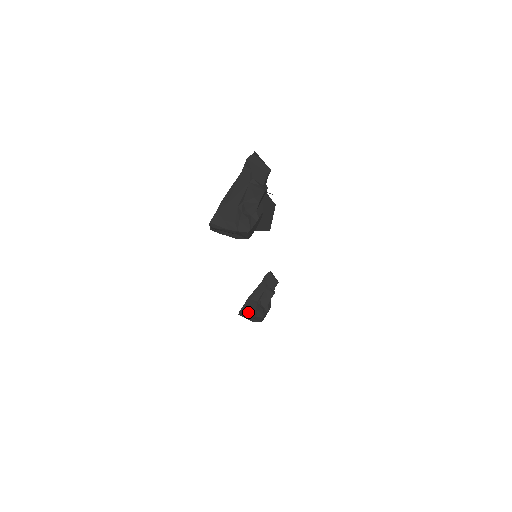
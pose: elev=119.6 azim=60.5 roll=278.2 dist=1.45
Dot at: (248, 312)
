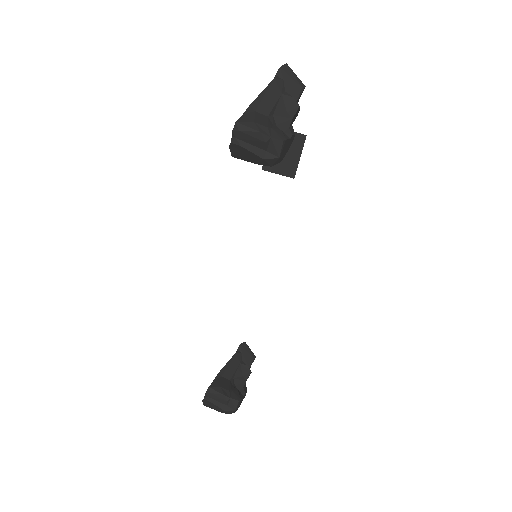
Dot at: (219, 391)
